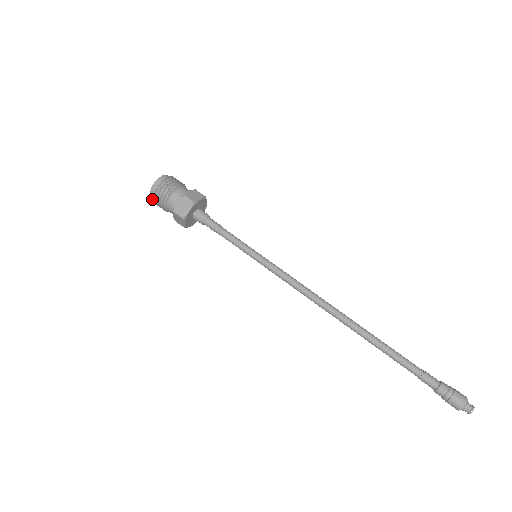
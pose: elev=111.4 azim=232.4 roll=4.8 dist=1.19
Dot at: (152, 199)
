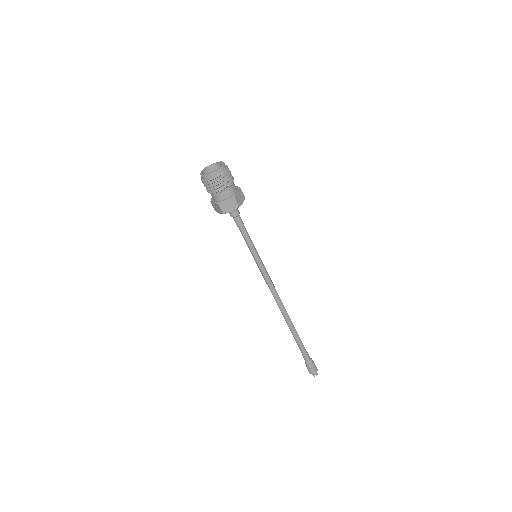
Dot at: (204, 170)
